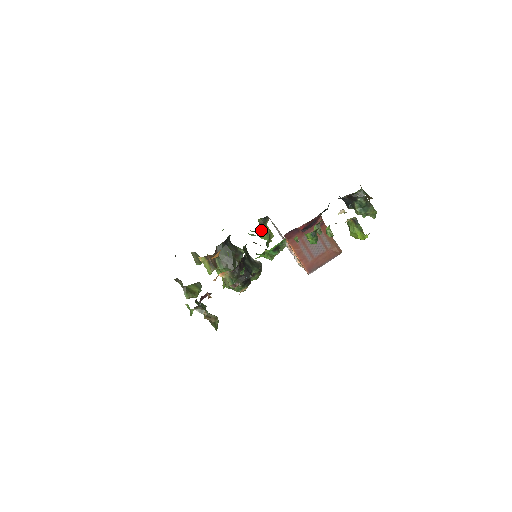
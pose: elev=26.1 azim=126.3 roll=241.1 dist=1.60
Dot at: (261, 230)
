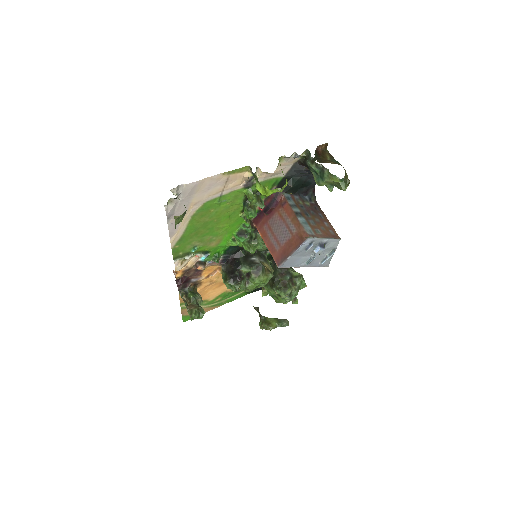
Dot at: occluded
